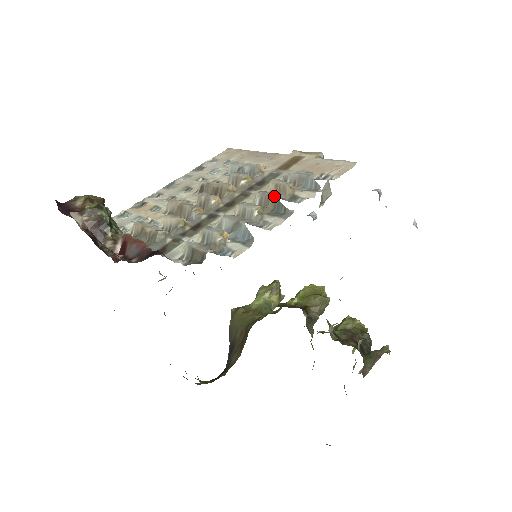
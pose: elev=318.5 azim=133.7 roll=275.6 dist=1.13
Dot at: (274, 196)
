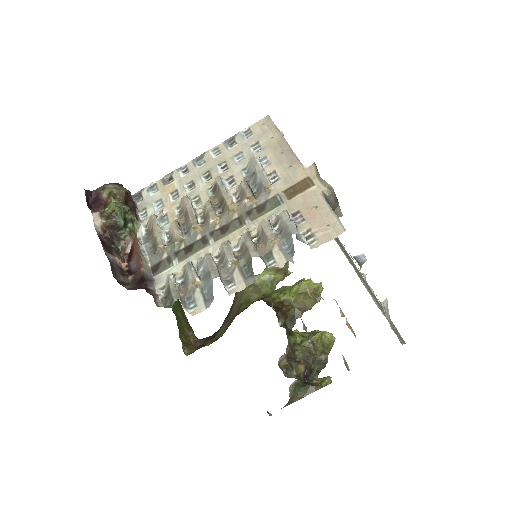
Dot at: (250, 251)
